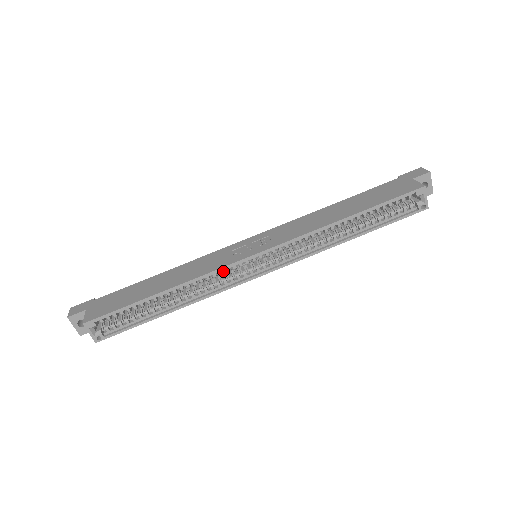
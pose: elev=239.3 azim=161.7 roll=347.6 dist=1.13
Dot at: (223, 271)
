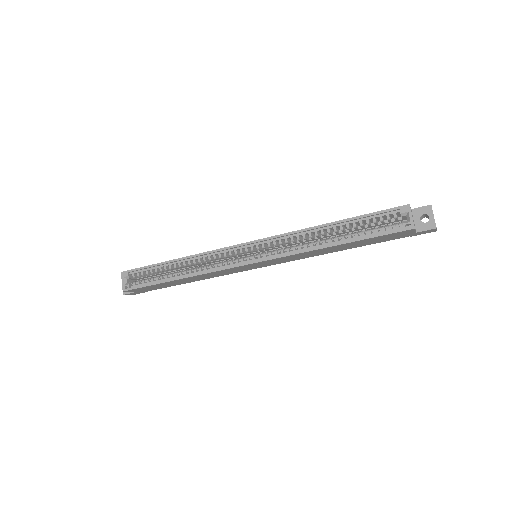
Dot at: occluded
